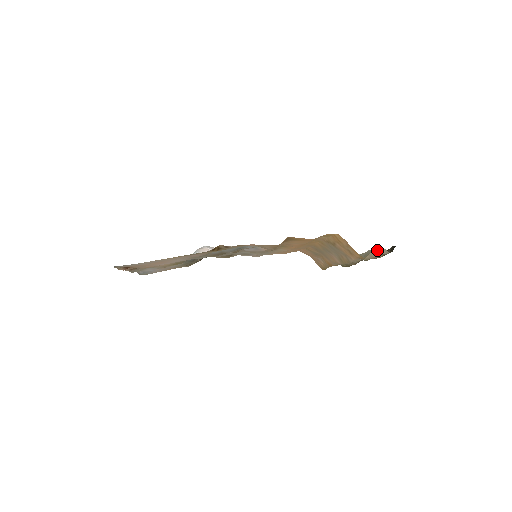
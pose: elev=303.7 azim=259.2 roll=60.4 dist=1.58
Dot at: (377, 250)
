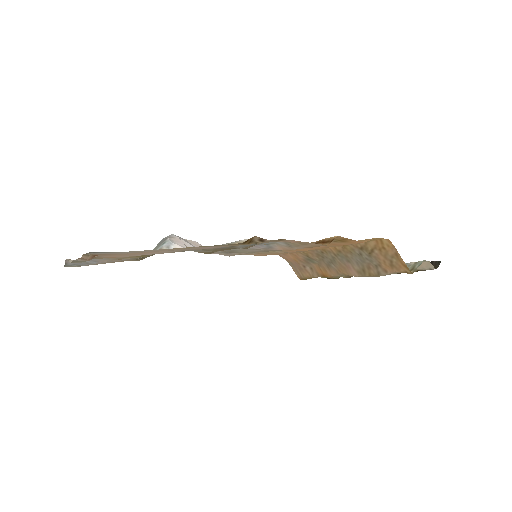
Dot at: occluded
